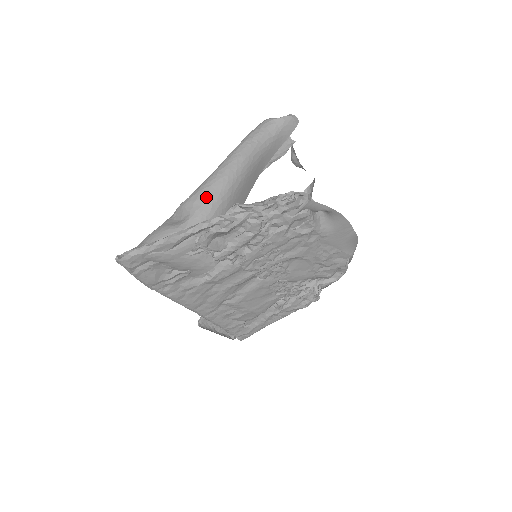
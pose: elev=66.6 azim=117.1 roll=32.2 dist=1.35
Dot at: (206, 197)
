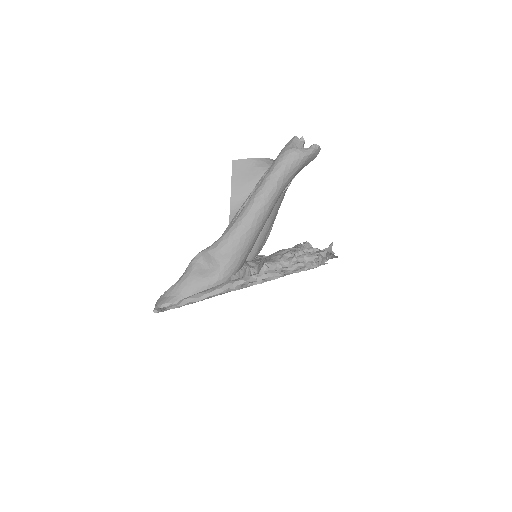
Dot at: (235, 250)
